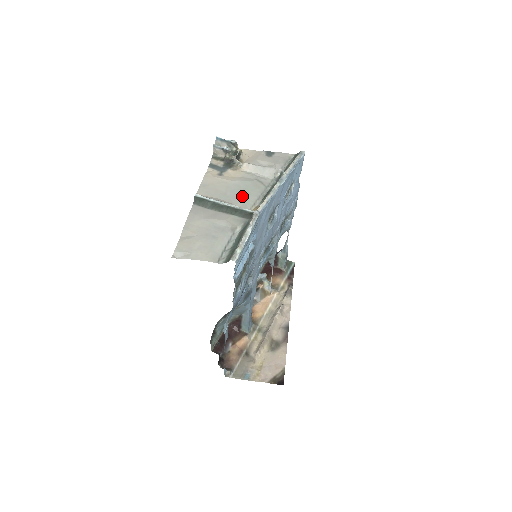
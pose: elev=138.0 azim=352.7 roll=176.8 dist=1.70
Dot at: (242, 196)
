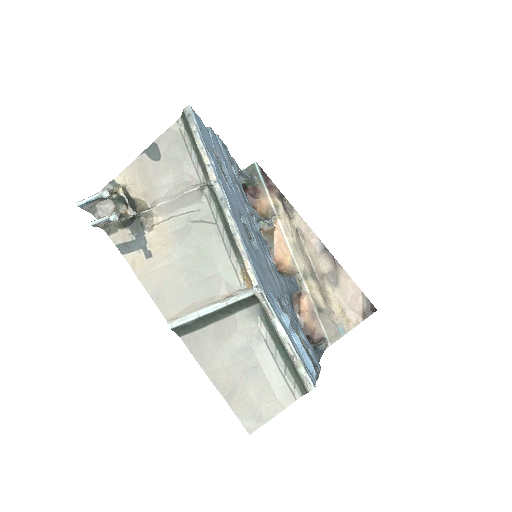
Dot at: (211, 272)
